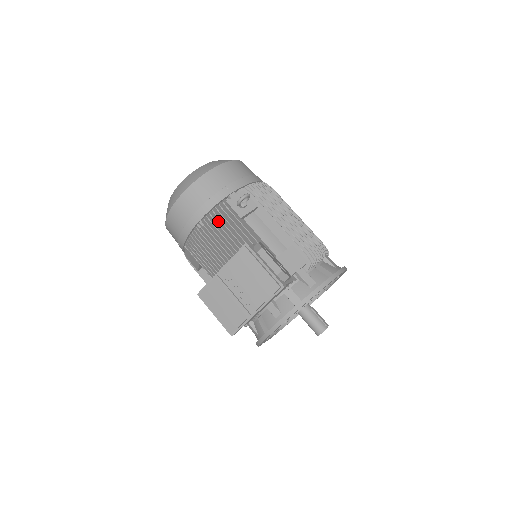
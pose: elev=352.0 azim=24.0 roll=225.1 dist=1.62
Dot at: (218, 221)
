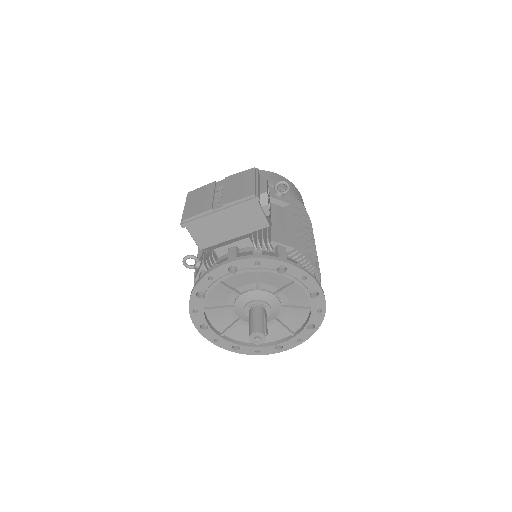
Dot at: occluded
